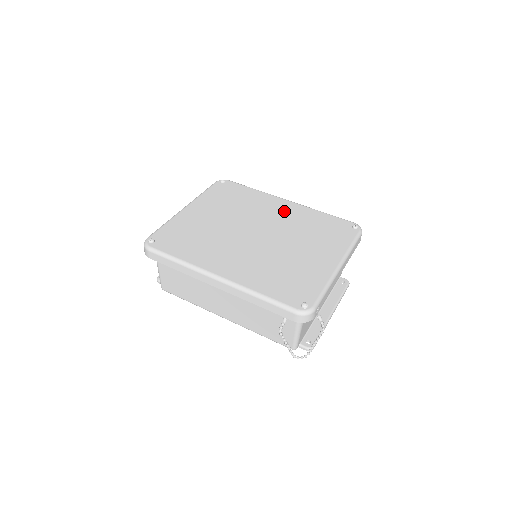
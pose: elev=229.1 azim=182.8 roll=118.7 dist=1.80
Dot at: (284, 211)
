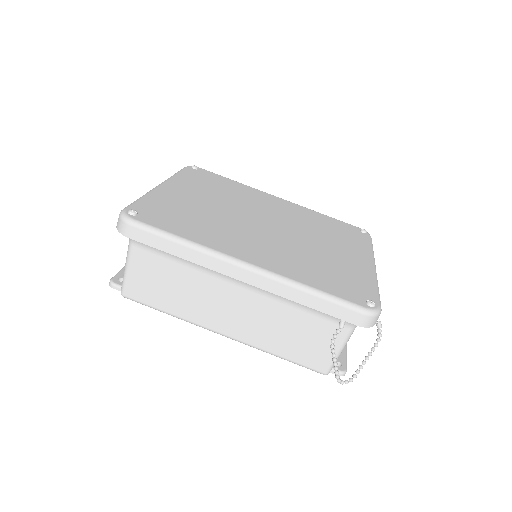
Dot at: (282, 206)
